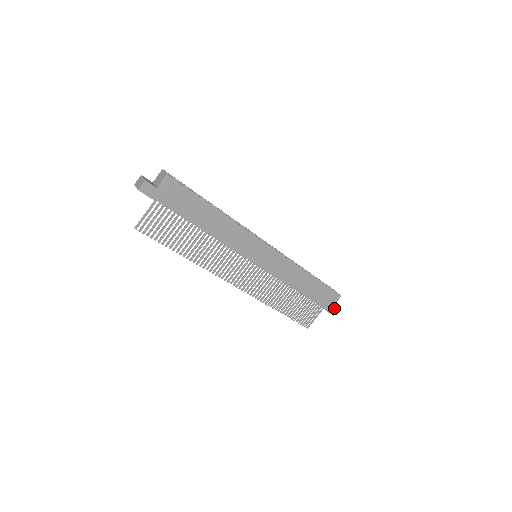
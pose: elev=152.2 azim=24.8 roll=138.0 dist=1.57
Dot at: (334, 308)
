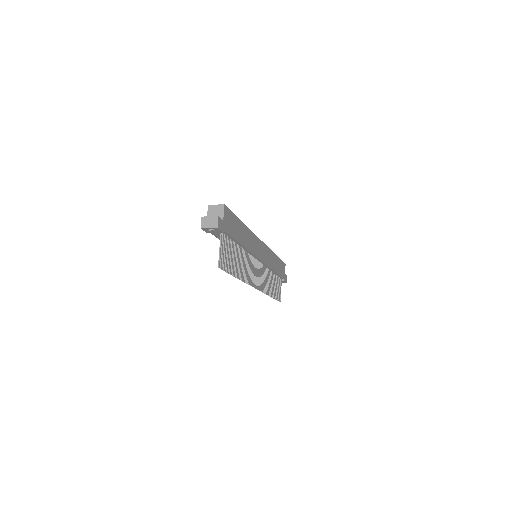
Dot at: (285, 276)
